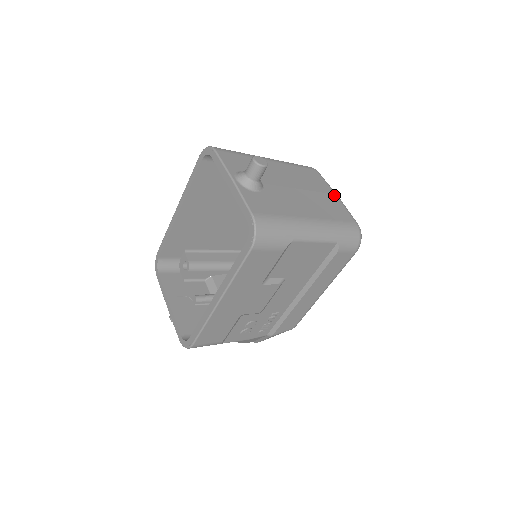
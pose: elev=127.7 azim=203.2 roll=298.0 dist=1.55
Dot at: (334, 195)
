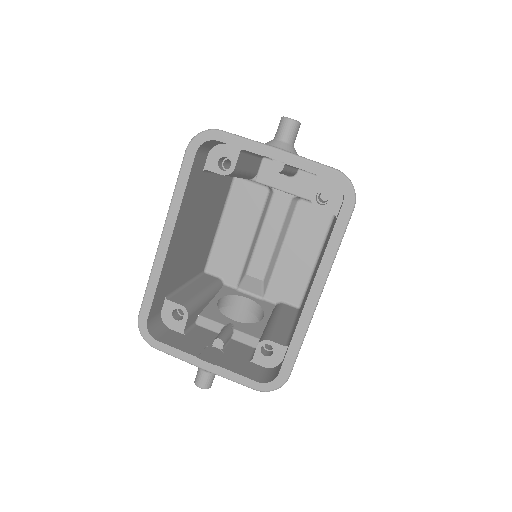
Dot at: occluded
